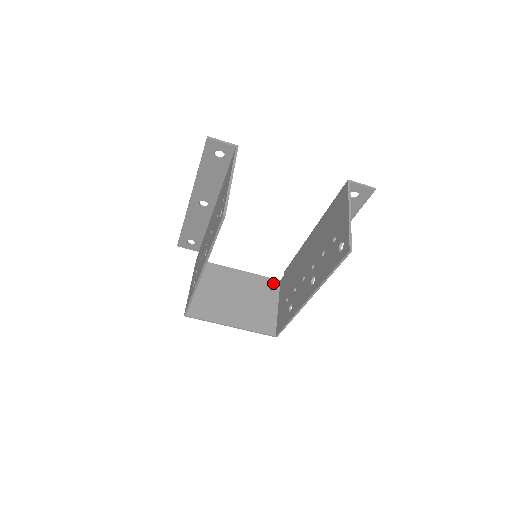
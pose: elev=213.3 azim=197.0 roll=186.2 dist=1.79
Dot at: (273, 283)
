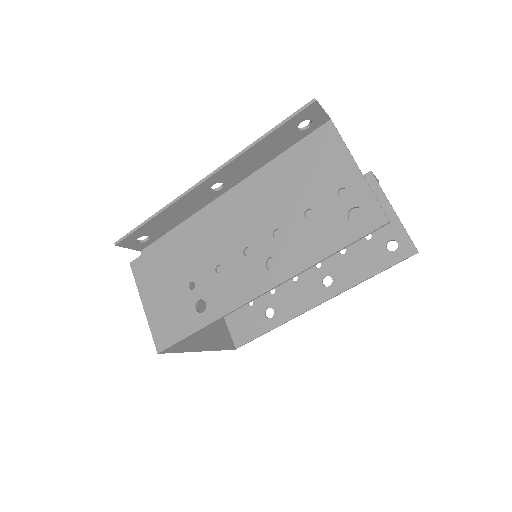
Dot at: occluded
